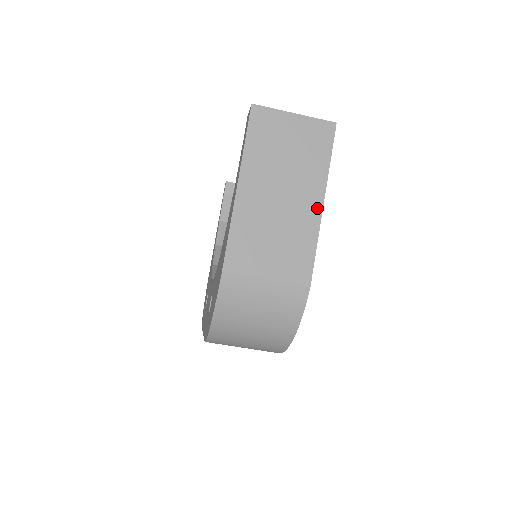
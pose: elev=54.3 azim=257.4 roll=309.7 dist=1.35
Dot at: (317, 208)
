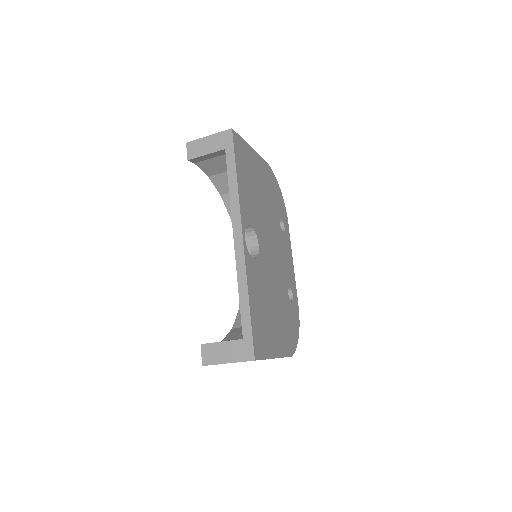
Dot at: occluded
